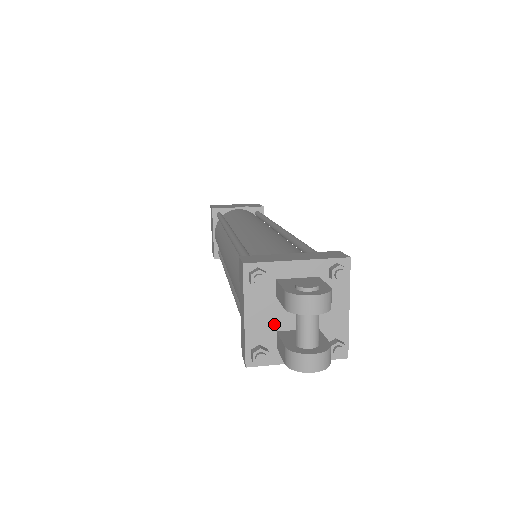
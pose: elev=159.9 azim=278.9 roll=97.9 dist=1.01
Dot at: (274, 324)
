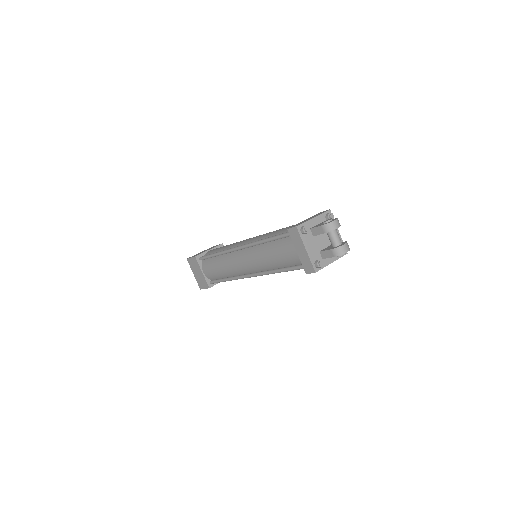
Dot at: (317, 249)
